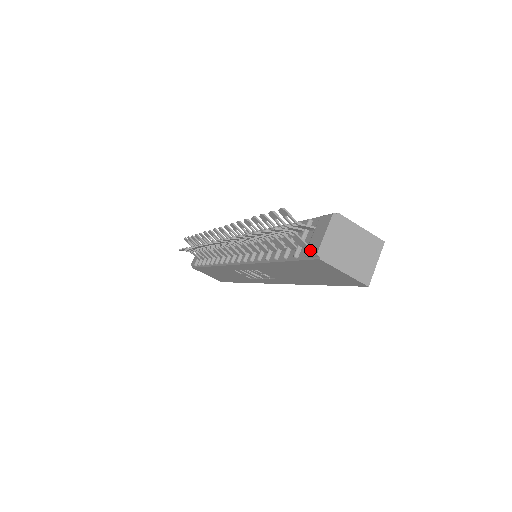
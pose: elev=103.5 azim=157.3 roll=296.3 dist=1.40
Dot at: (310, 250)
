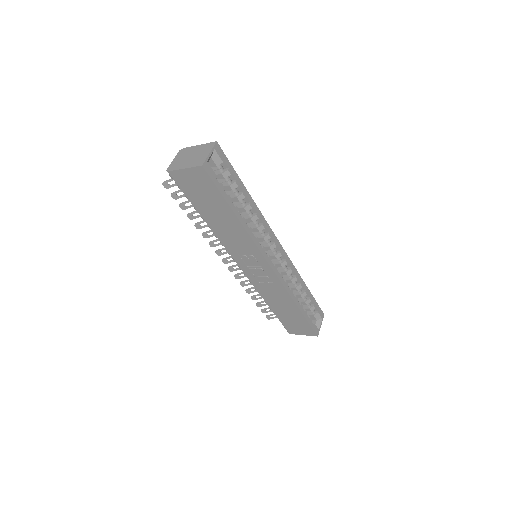
Dot at: occluded
